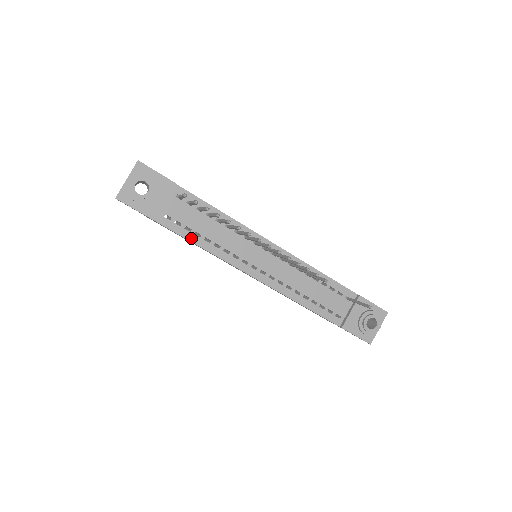
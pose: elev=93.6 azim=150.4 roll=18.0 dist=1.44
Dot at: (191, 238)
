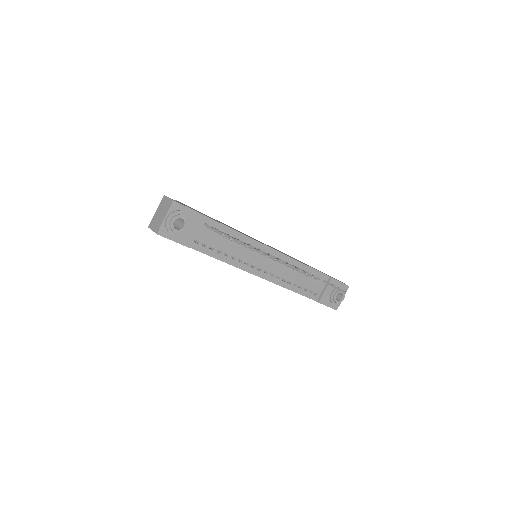
Dot at: (214, 255)
